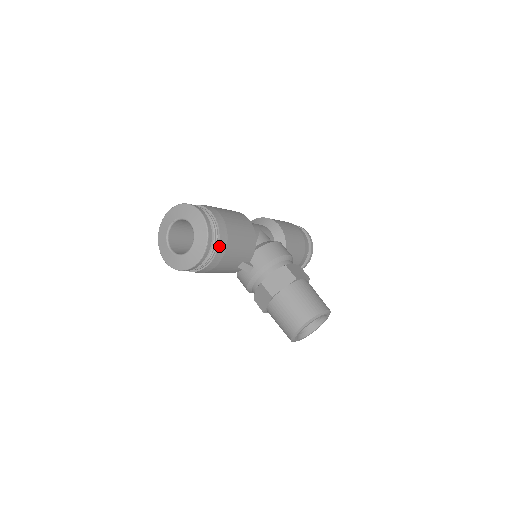
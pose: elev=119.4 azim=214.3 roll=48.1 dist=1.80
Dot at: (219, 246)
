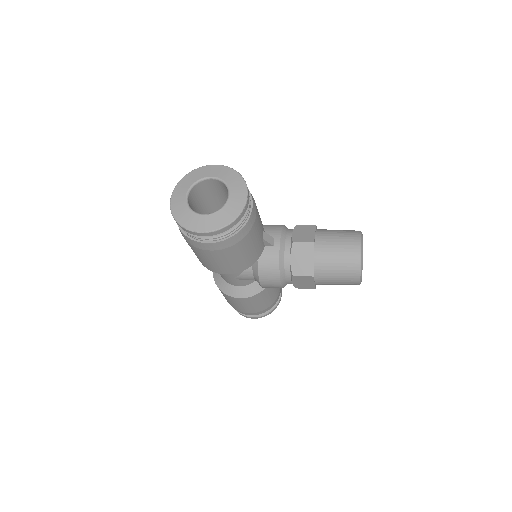
Dot at: (249, 191)
